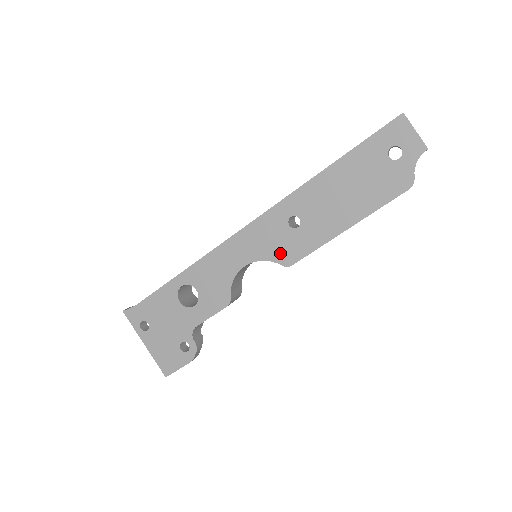
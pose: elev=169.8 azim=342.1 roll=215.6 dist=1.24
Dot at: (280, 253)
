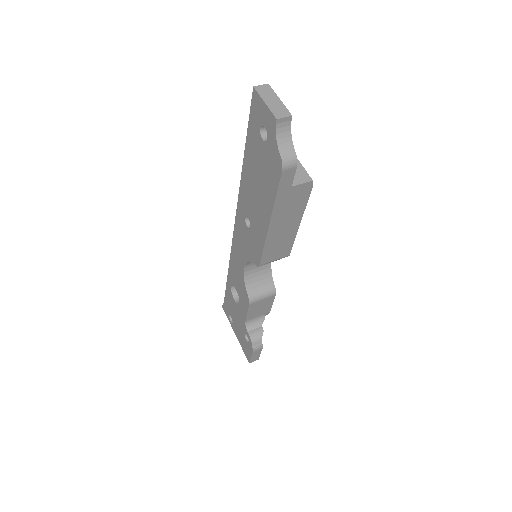
Dot at: (252, 254)
